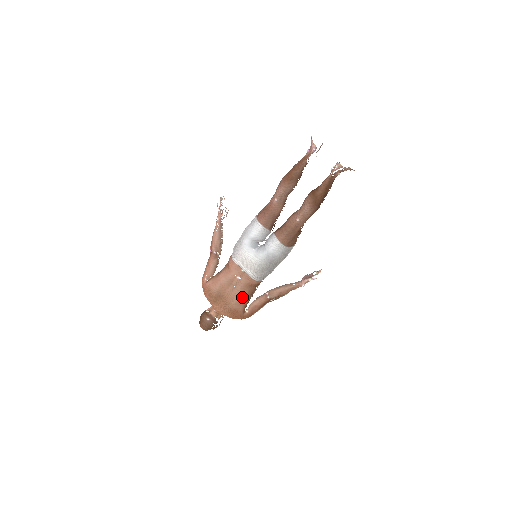
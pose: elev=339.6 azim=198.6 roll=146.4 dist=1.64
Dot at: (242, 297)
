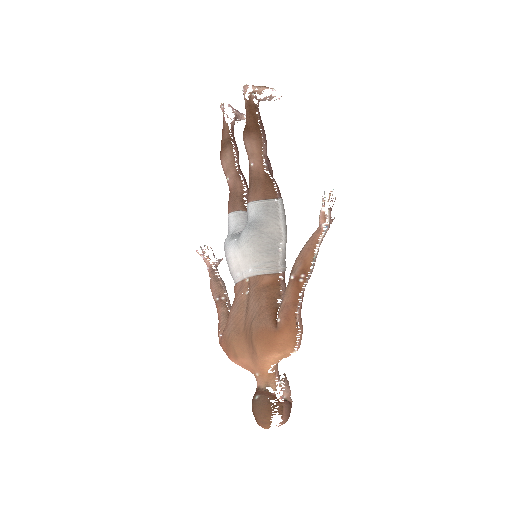
Dot at: (260, 306)
